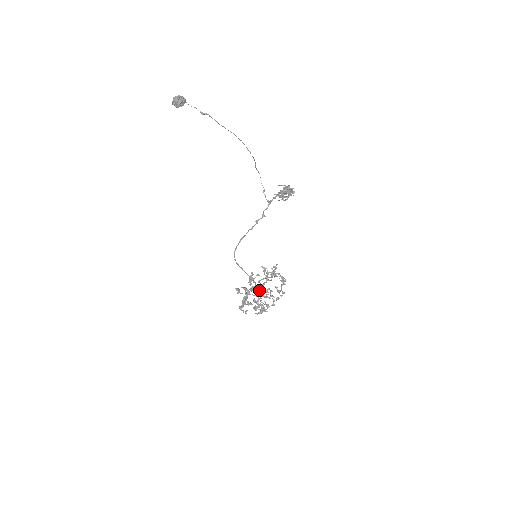
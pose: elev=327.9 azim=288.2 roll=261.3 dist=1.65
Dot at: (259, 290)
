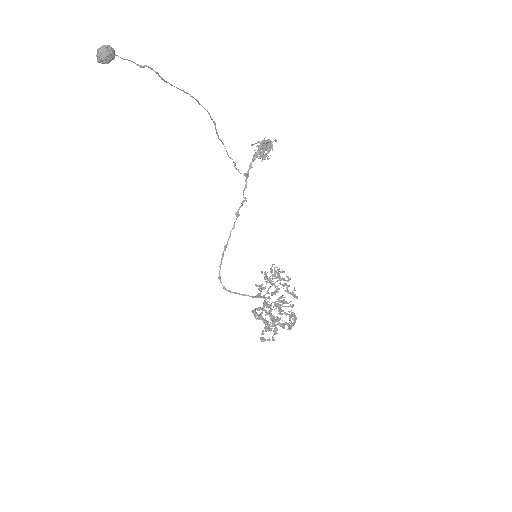
Dot at: occluded
